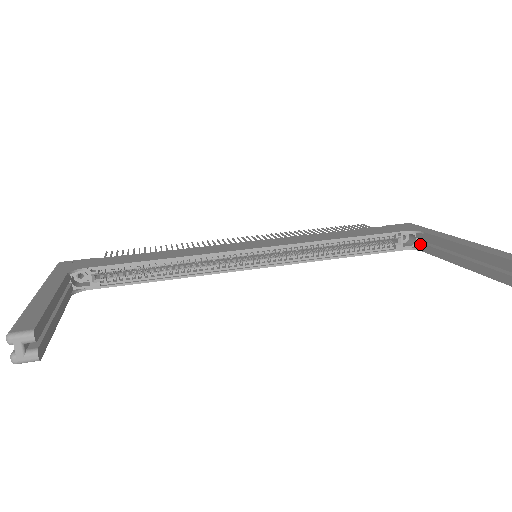
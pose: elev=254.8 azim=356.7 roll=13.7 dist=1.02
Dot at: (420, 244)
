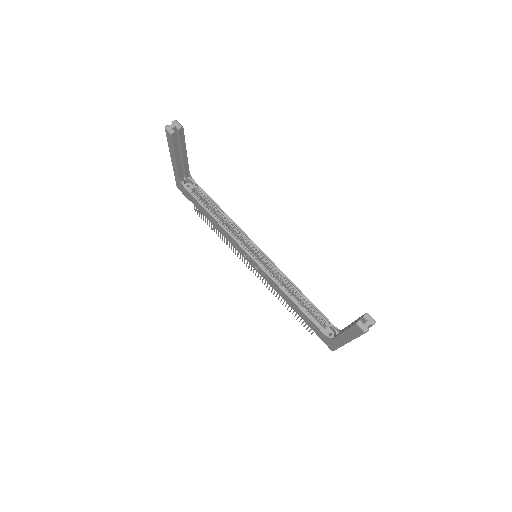
Dot at: occluded
